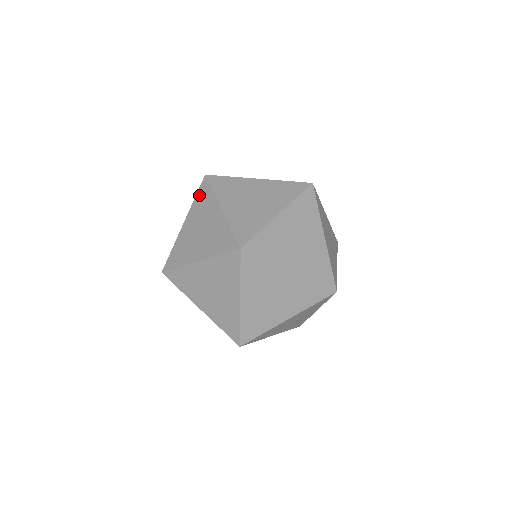
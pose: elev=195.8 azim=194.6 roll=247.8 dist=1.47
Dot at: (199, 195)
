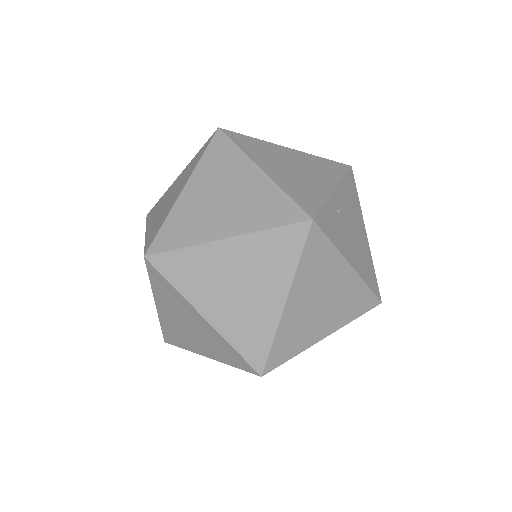
Dot at: (211, 152)
